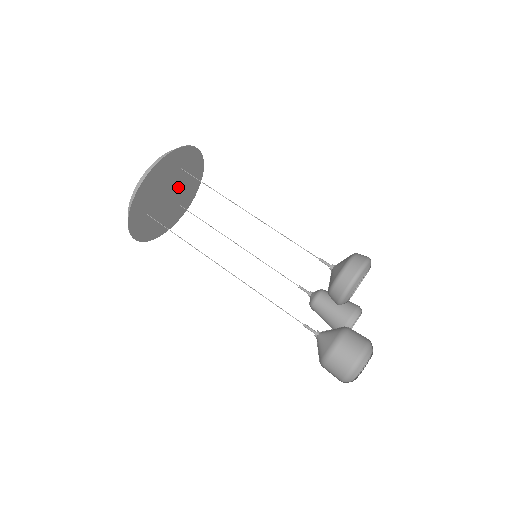
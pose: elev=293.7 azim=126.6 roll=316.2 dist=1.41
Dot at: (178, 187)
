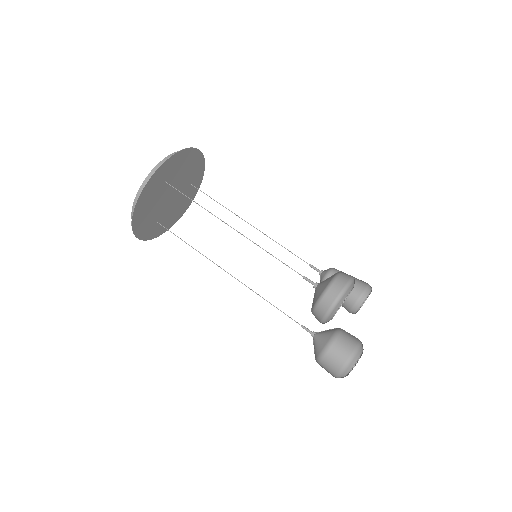
Dot at: (177, 183)
